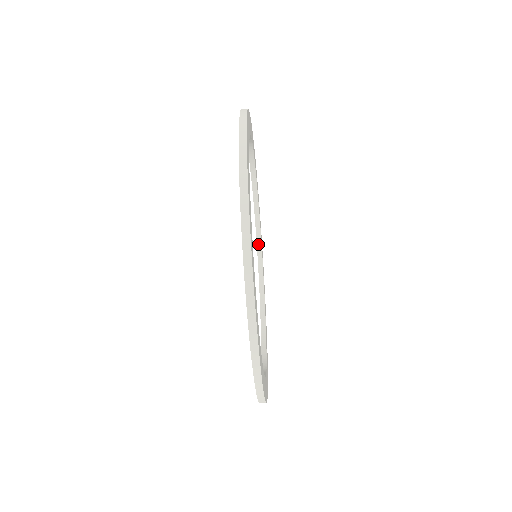
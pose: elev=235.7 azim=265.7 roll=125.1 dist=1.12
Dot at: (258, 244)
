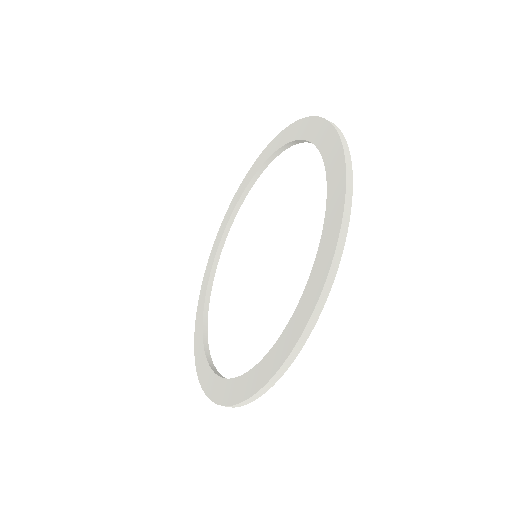
Dot at: (225, 233)
